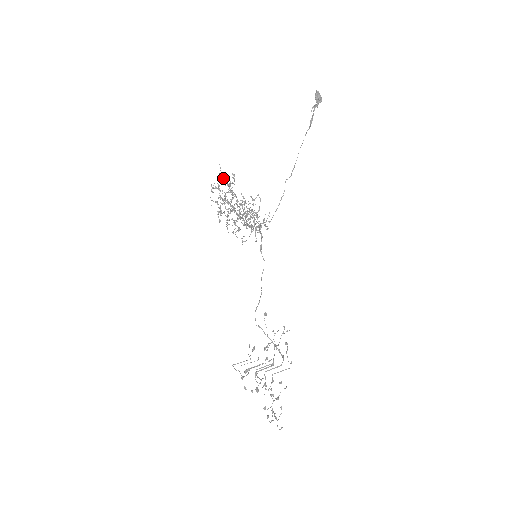
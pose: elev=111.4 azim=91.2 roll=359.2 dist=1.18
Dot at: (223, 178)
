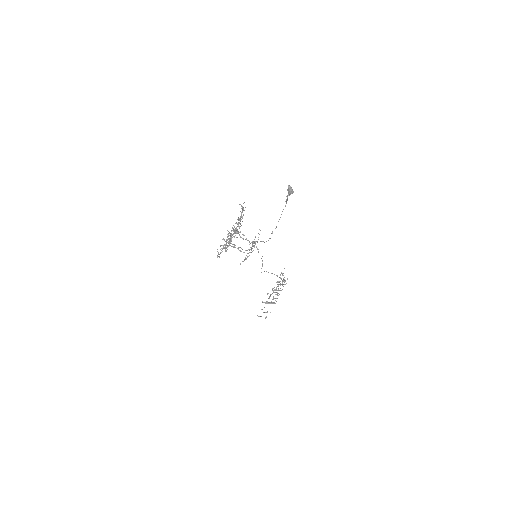
Dot at: occluded
